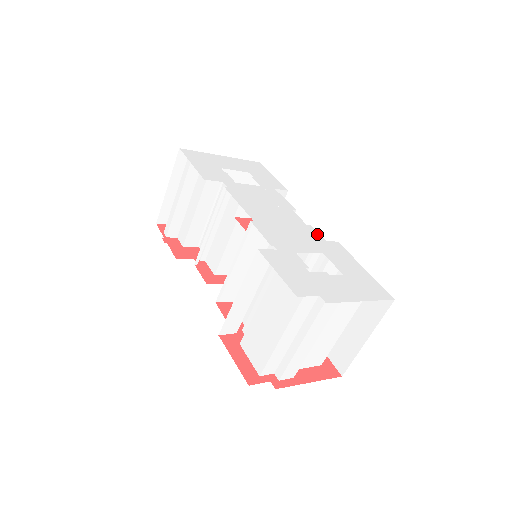
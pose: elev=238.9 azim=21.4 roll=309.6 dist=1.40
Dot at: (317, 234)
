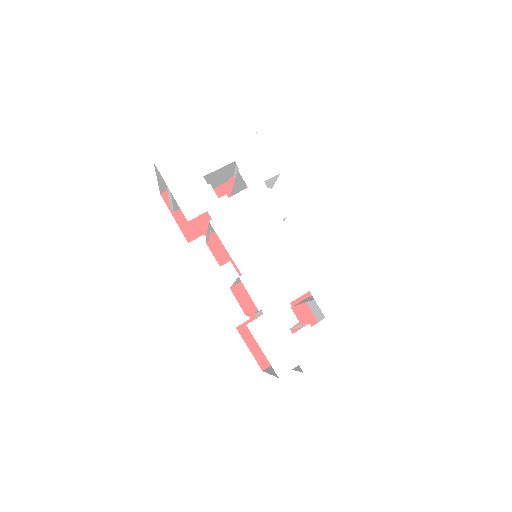
Dot at: (307, 256)
